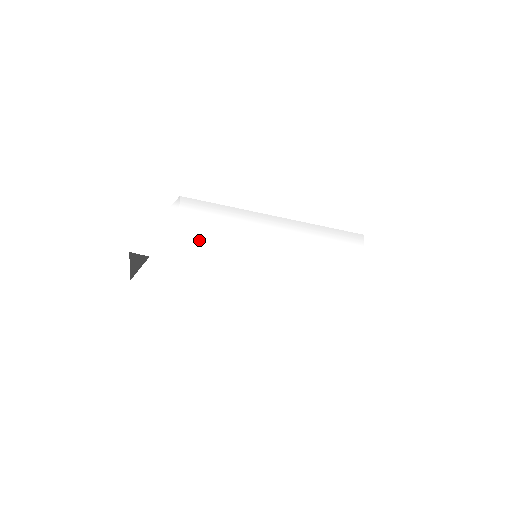
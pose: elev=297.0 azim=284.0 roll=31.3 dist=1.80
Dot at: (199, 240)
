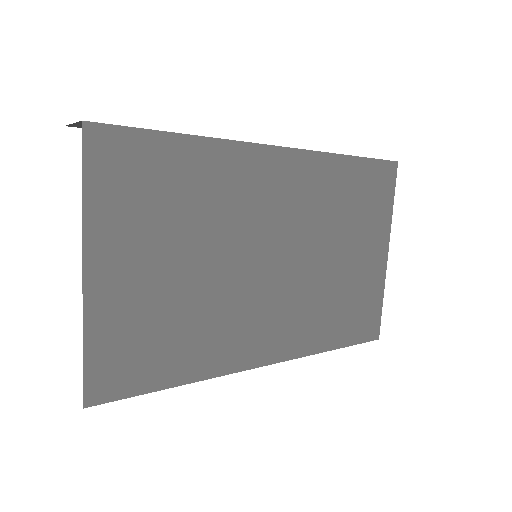
Dot at: occluded
